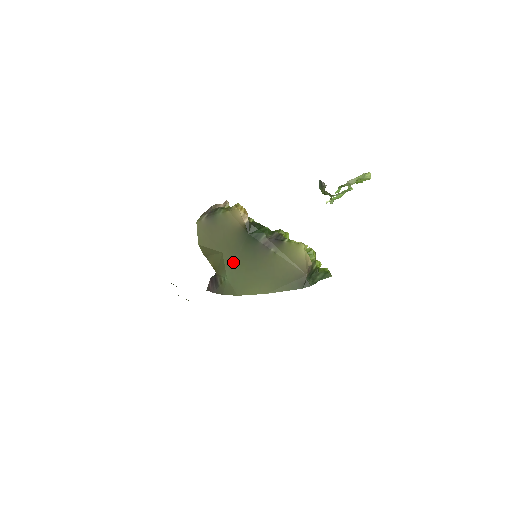
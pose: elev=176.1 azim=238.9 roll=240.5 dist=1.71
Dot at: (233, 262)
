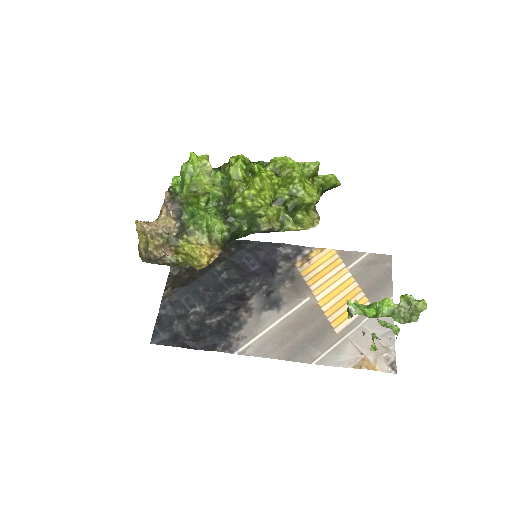
Dot at: occluded
